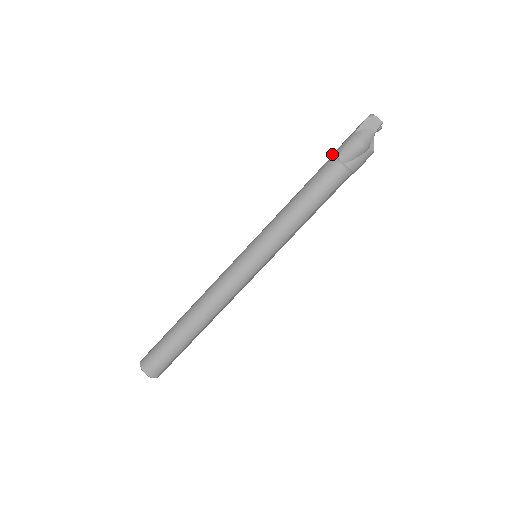
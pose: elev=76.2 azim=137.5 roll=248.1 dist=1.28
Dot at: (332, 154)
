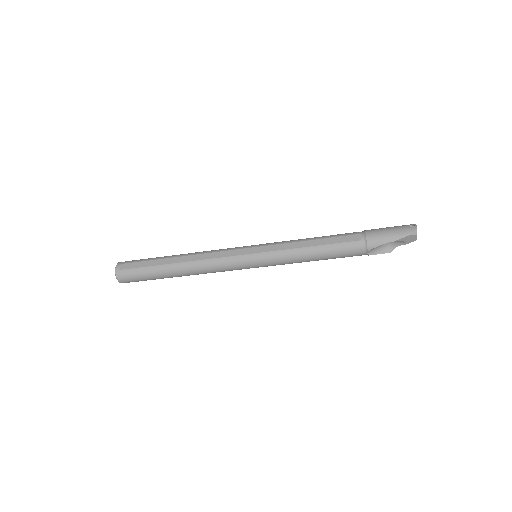
Dot at: (366, 239)
